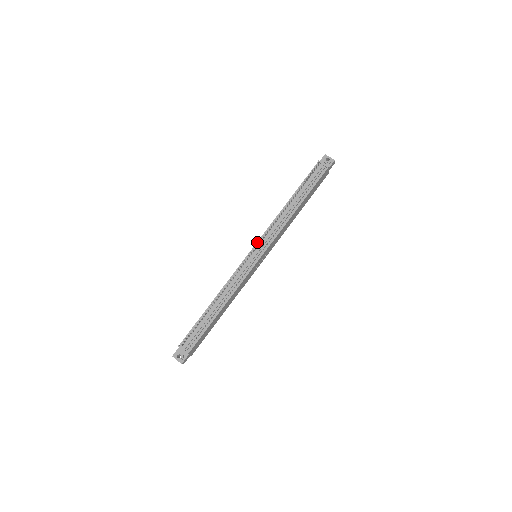
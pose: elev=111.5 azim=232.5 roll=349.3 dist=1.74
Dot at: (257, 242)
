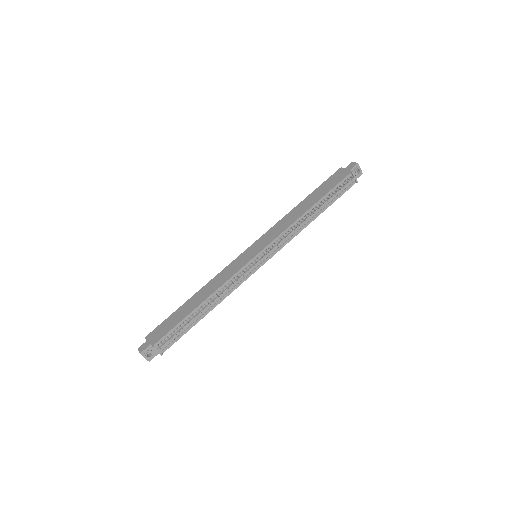
Dot at: (267, 246)
